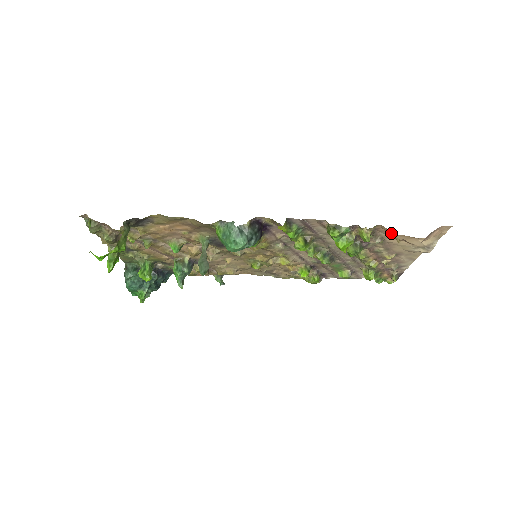
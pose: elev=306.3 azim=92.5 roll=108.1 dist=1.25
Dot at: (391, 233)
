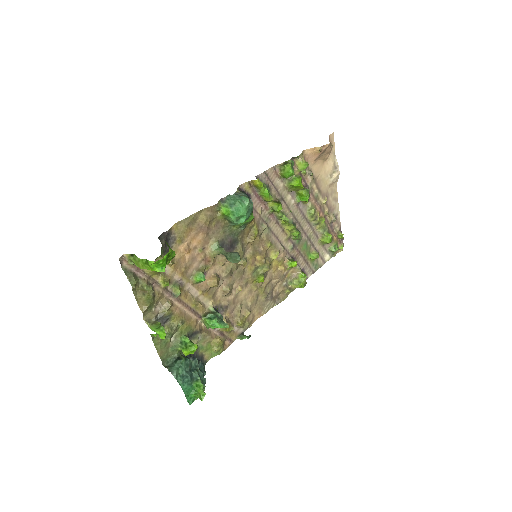
Dot at: (313, 154)
